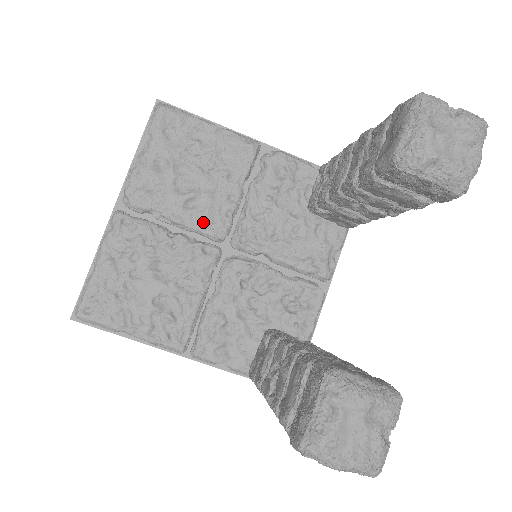
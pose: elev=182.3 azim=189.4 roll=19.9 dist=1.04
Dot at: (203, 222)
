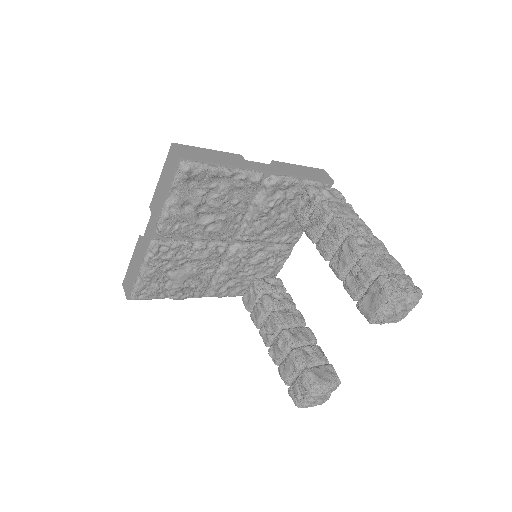
Dot at: (217, 235)
